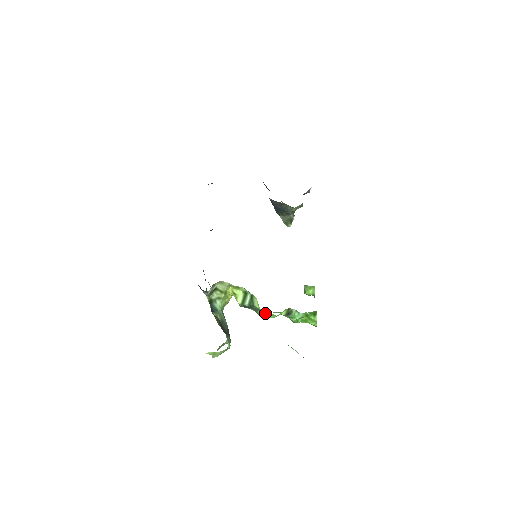
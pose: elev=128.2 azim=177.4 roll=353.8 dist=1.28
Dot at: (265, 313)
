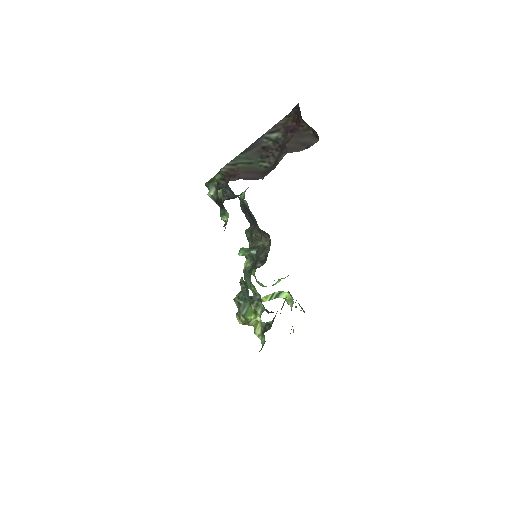
Dot at: occluded
